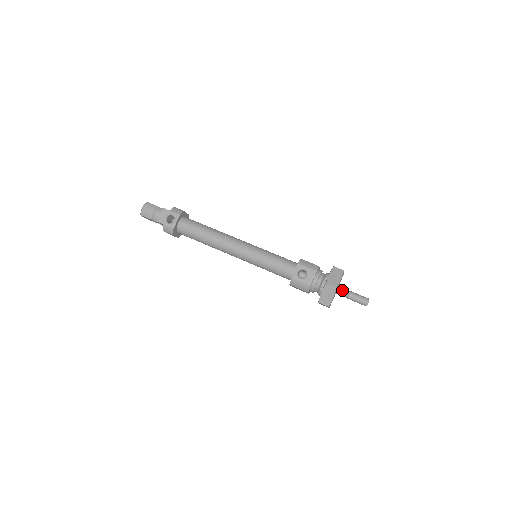
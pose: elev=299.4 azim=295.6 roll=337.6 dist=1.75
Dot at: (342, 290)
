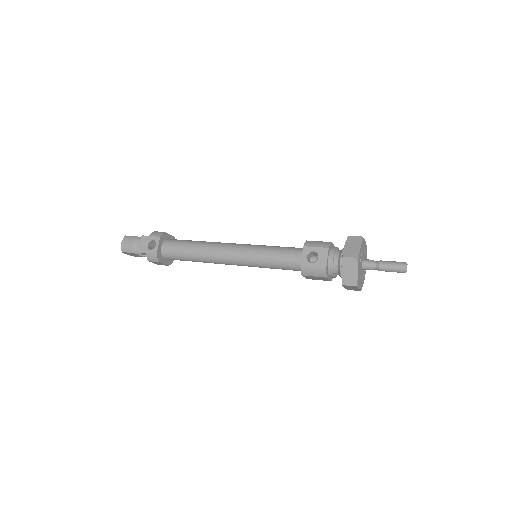
Dot at: (368, 262)
